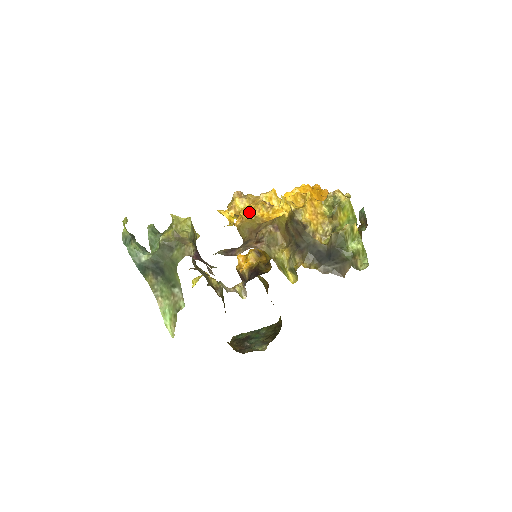
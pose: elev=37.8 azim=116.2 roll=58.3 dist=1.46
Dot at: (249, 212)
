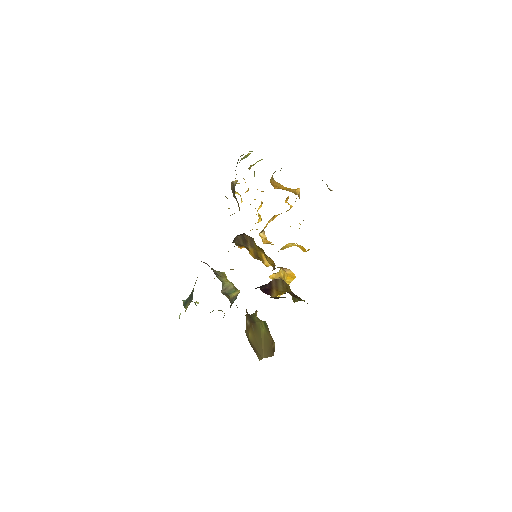
Dot at: occluded
